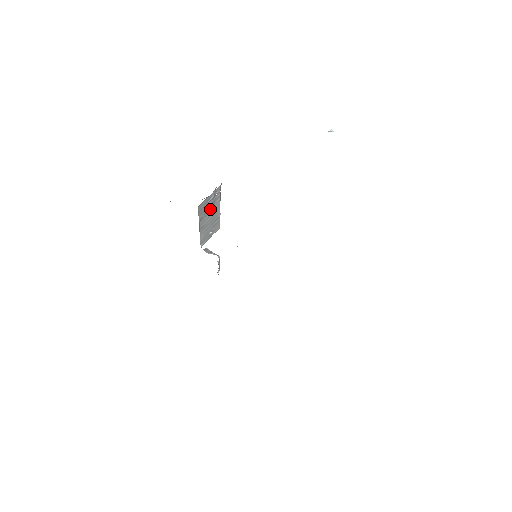
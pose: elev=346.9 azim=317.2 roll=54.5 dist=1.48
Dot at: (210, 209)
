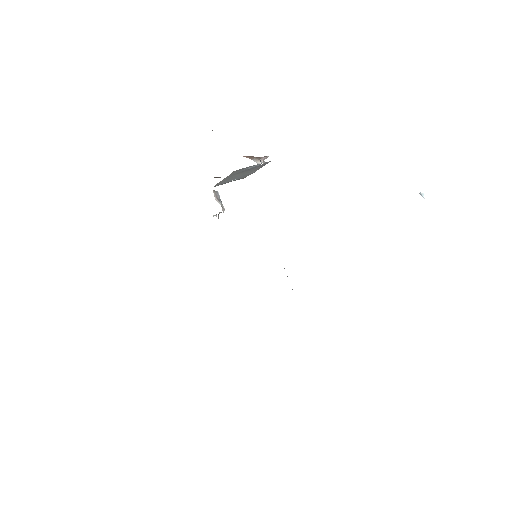
Dot at: (246, 170)
